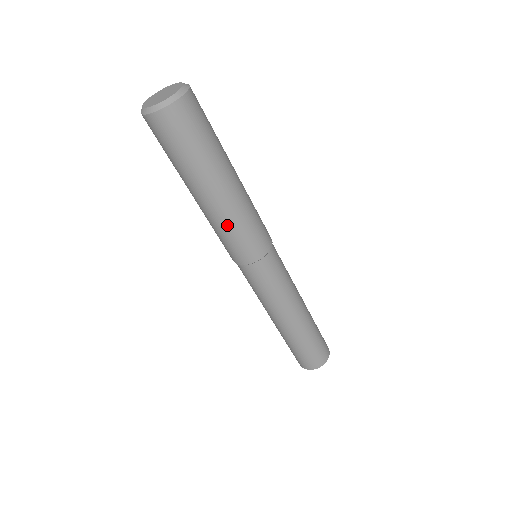
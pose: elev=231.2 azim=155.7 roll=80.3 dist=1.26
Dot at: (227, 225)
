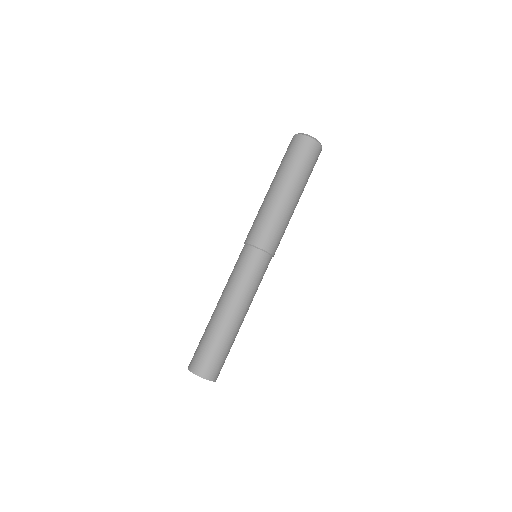
Dot at: (284, 219)
